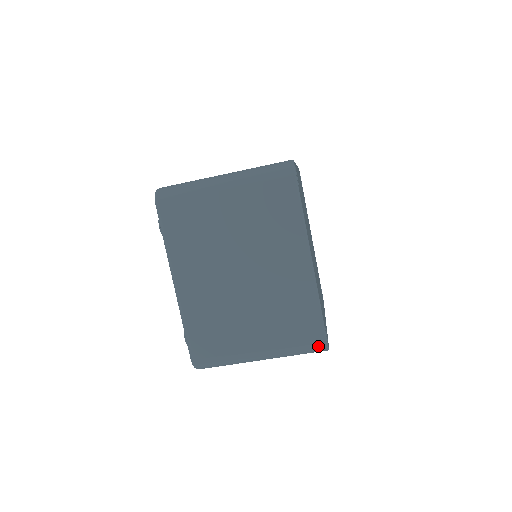
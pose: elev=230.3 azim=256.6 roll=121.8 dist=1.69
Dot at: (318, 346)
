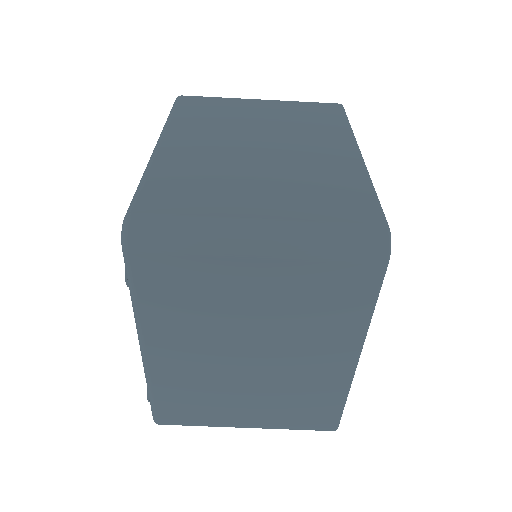
Dot at: (325, 430)
